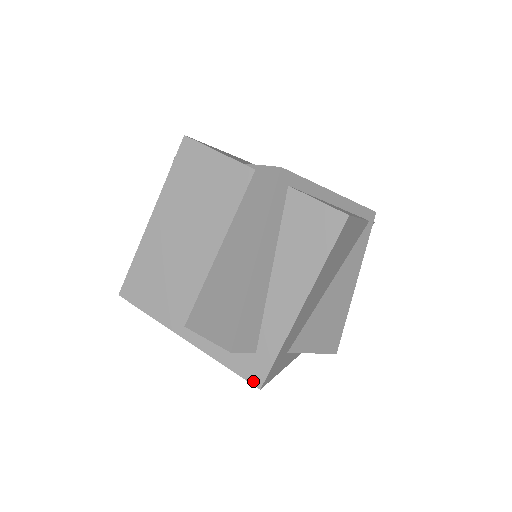
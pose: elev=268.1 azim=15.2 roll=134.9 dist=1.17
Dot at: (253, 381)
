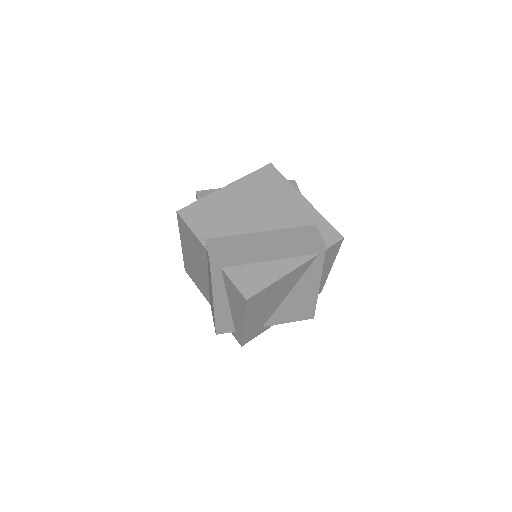
Dot at: (238, 342)
